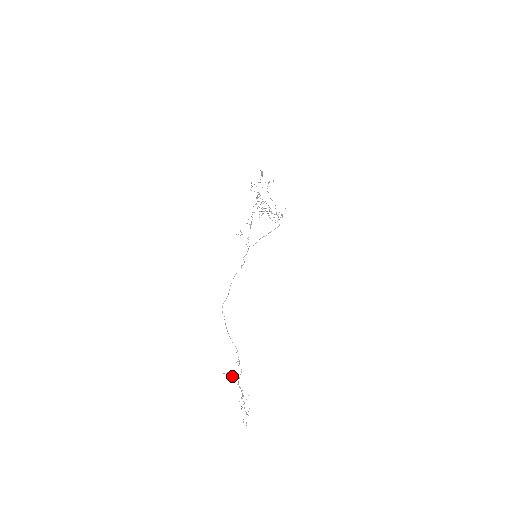
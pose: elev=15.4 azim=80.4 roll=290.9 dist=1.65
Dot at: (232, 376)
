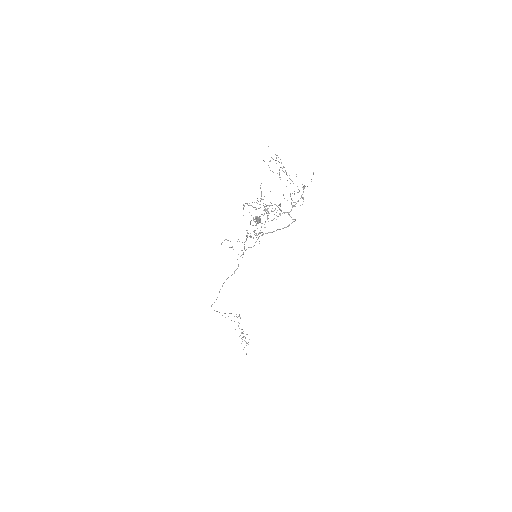
Dot at: occluded
